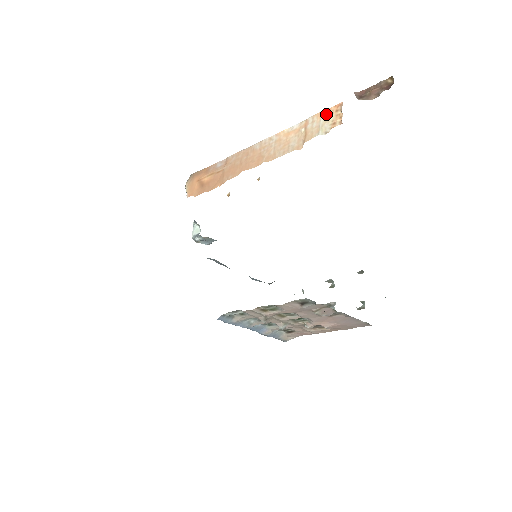
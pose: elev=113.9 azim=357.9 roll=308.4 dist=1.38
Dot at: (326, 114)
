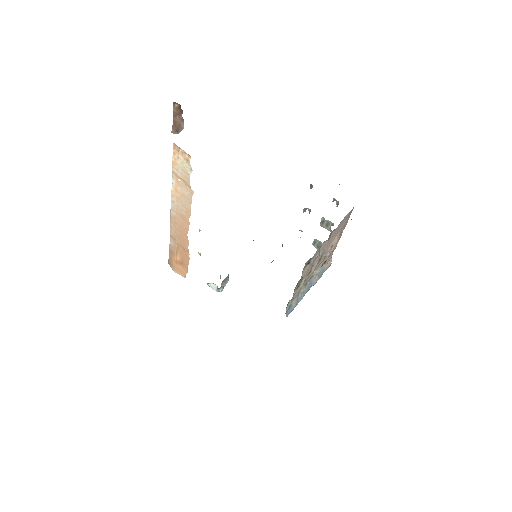
Dot at: (176, 159)
